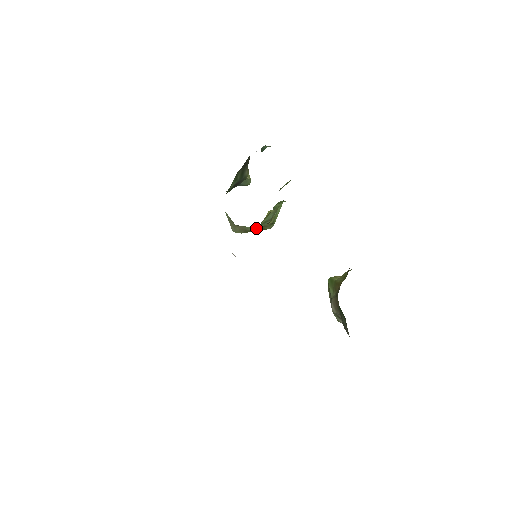
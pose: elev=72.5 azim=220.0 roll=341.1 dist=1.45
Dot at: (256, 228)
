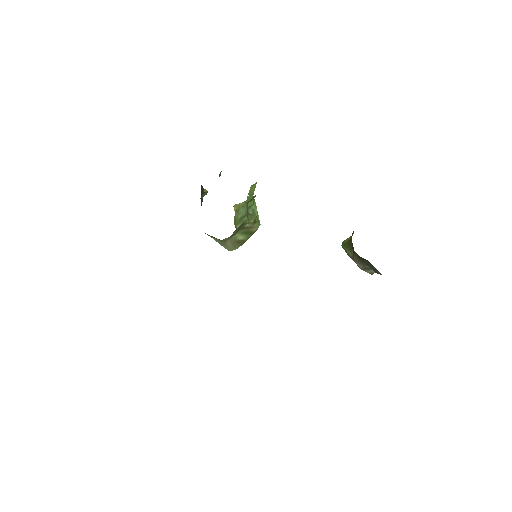
Dot at: (244, 234)
